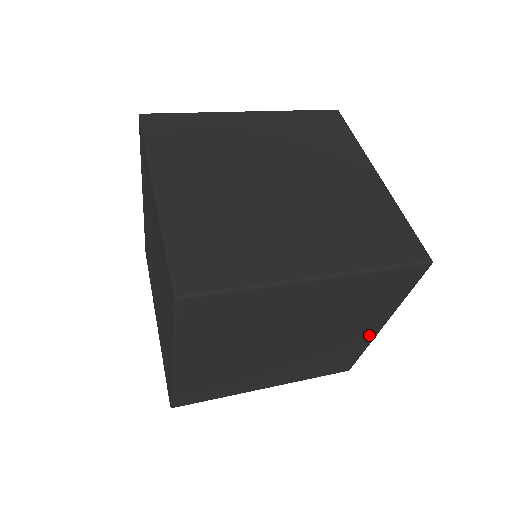
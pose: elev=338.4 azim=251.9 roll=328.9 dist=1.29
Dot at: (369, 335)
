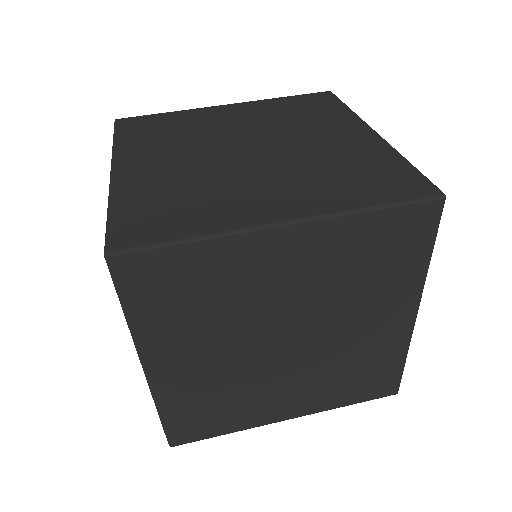
Dot at: (402, 329)
